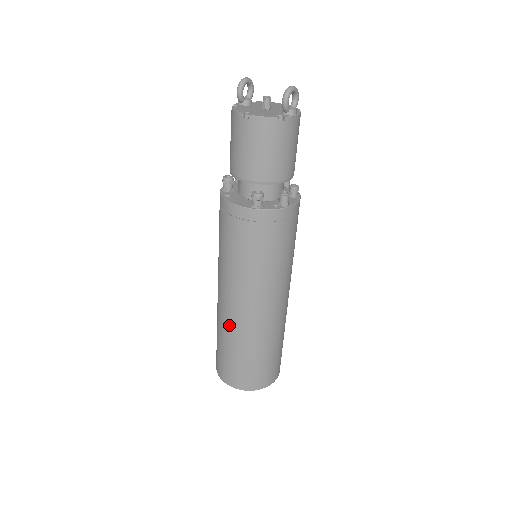
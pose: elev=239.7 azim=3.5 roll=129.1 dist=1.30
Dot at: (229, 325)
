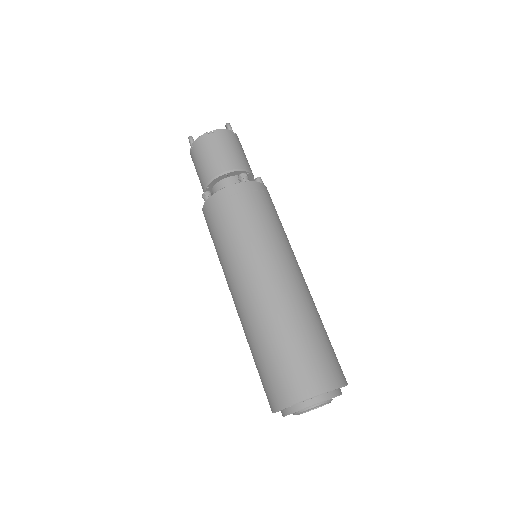
Dot at: (275, 307)
